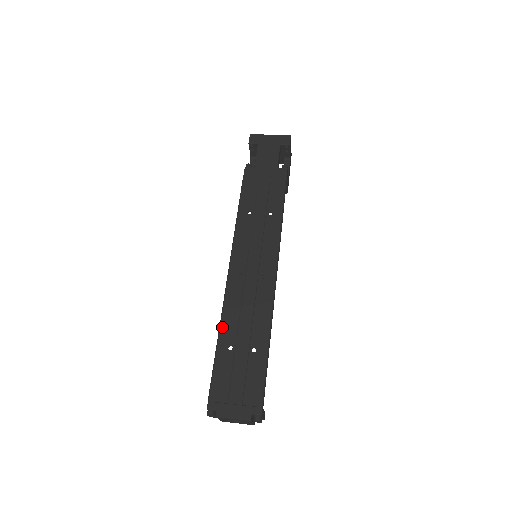
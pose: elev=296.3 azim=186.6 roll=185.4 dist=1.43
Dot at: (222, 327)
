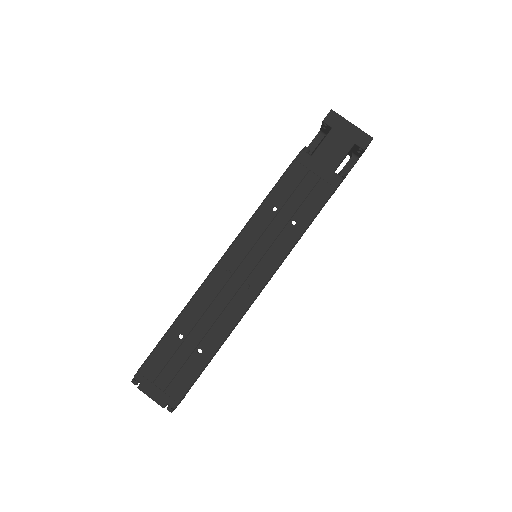
Dot at: (184, 313)
